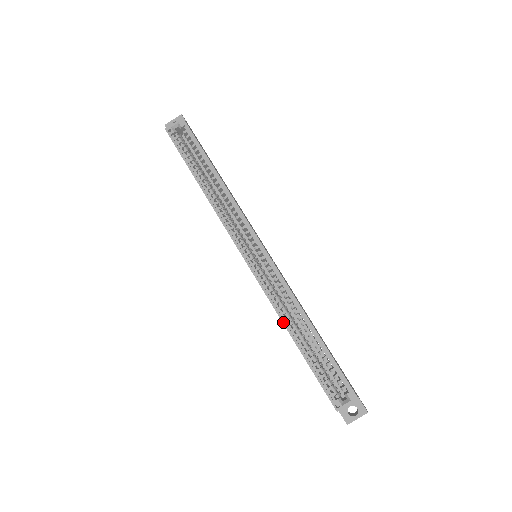
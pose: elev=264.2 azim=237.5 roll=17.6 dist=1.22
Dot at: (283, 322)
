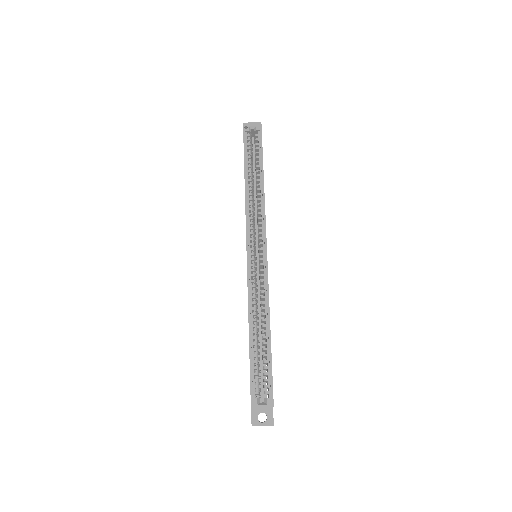
Dot at: (249, 315)
